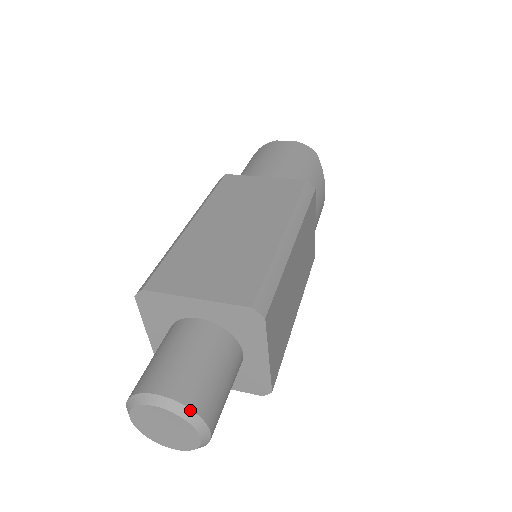
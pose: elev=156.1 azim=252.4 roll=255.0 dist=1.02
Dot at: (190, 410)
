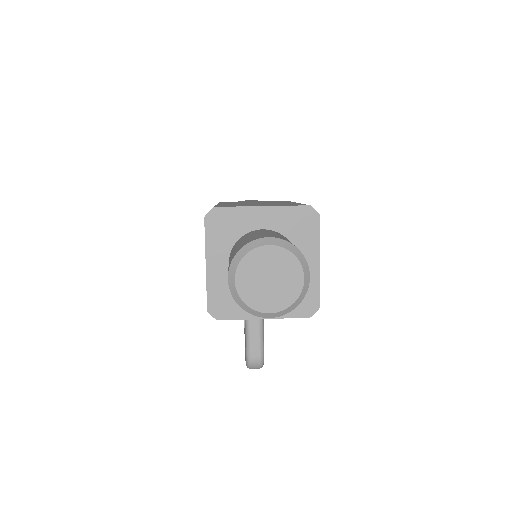
Dot at: (296, 248)
